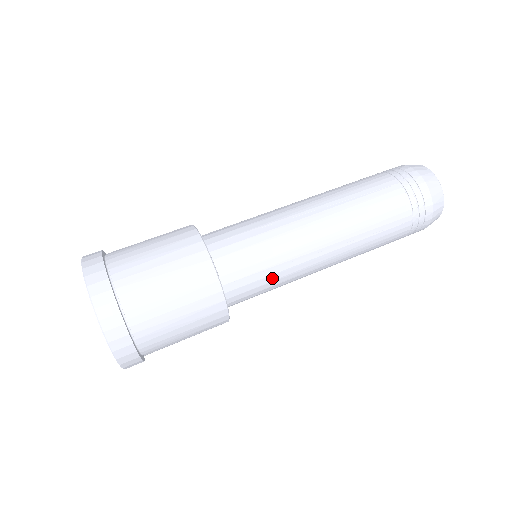
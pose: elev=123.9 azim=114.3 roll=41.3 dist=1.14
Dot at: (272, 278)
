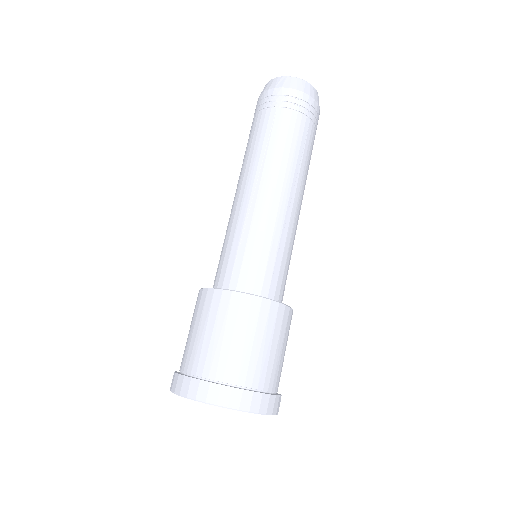
Dot at: occluded
